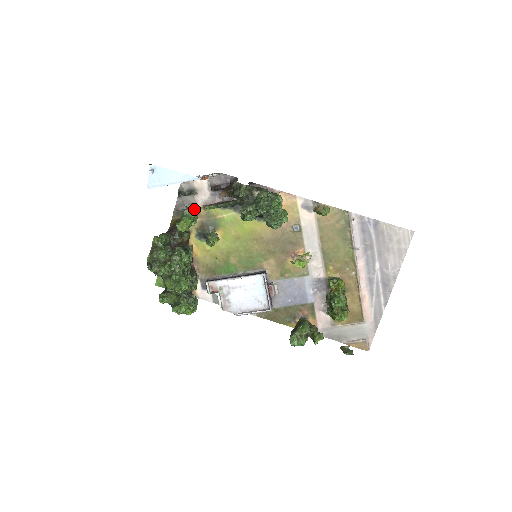
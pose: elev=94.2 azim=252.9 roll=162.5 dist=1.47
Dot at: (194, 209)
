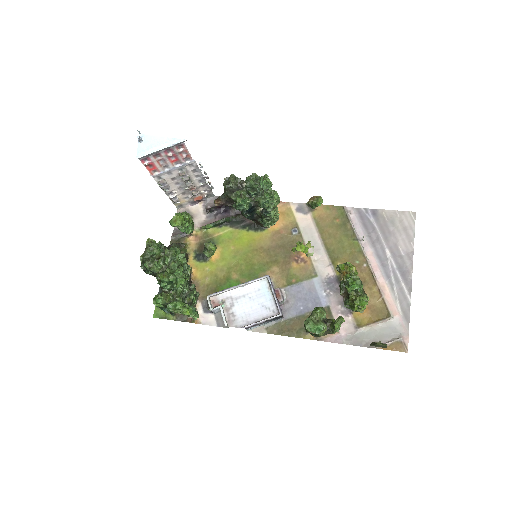
Dot at: occluded
